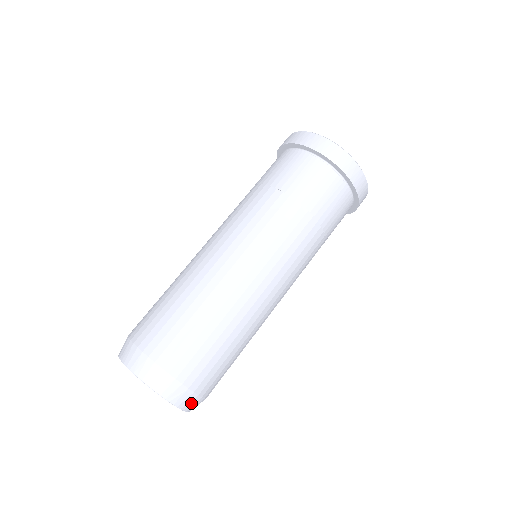
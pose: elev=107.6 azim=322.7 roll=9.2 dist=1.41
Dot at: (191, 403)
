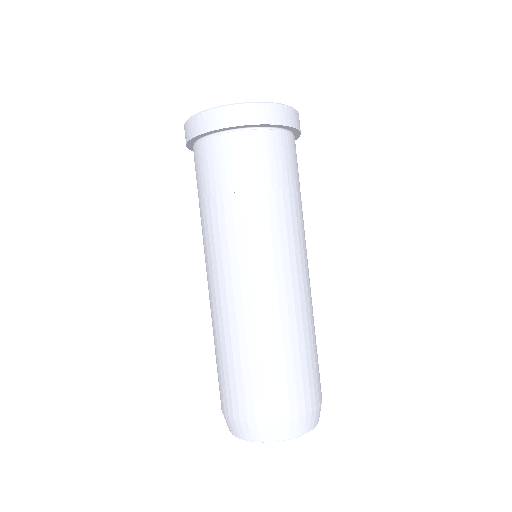
Dot at: occluded
